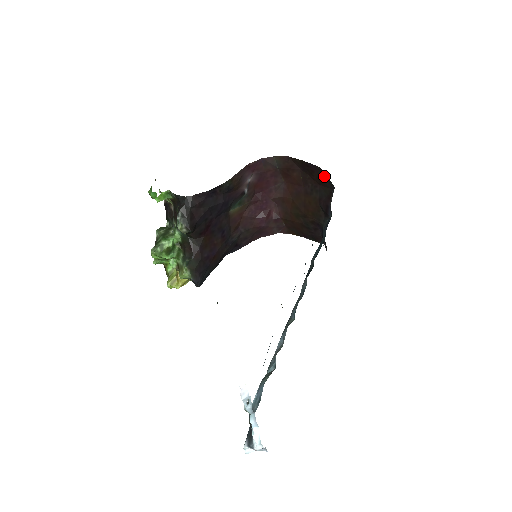
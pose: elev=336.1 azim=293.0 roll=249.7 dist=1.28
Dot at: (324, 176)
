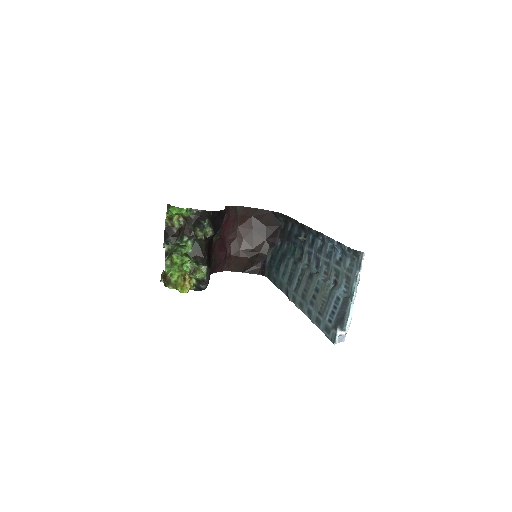
Dot at: (274, 217)
